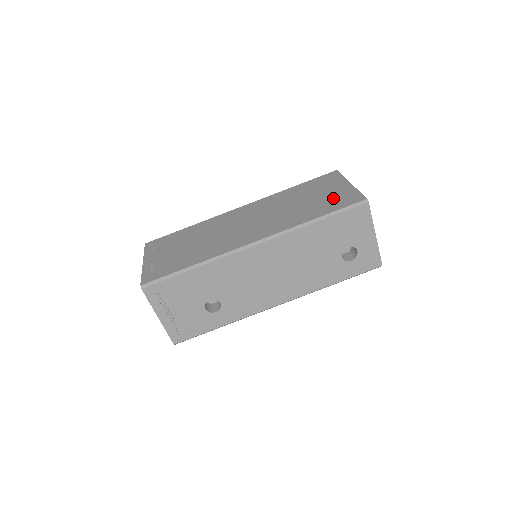
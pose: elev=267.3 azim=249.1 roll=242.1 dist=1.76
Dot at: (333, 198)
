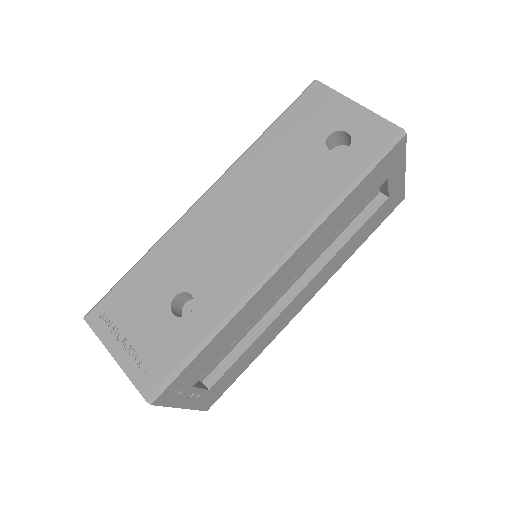
Dot at: occluded
